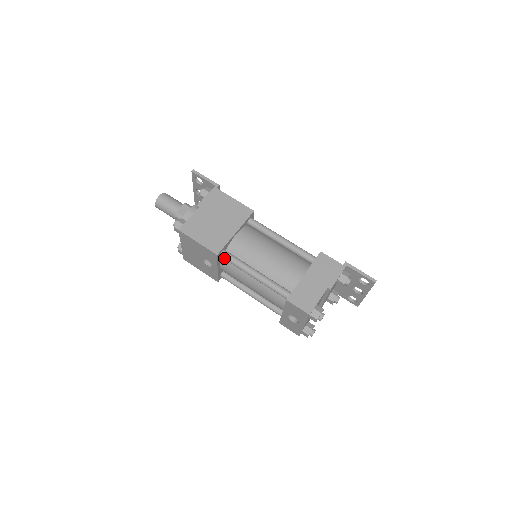
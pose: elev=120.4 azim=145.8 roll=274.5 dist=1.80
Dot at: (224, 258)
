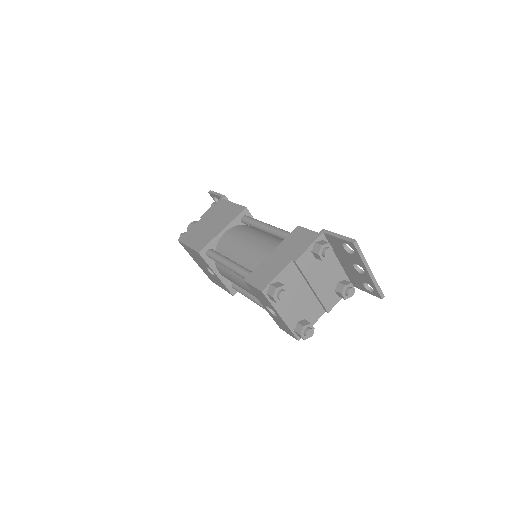
Dot at: (209, 257)
